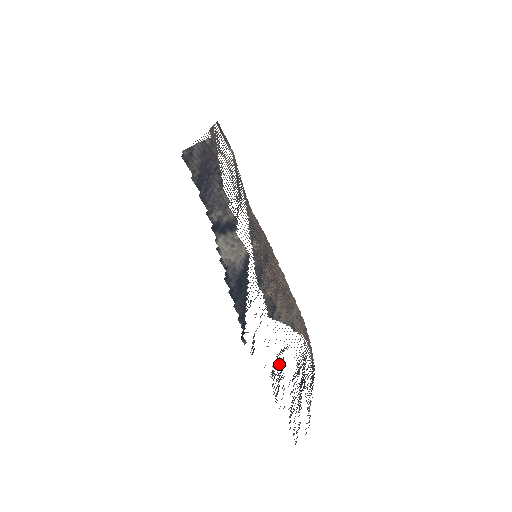
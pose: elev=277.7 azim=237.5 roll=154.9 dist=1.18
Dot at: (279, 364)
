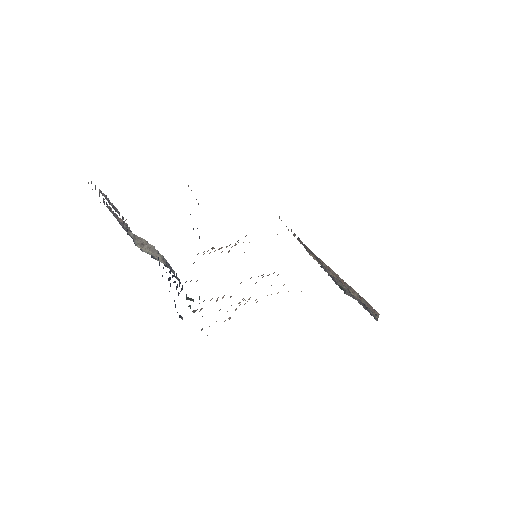
Dot at: occluded
